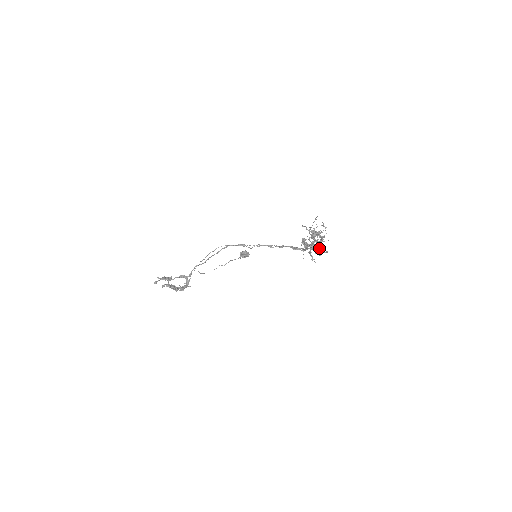
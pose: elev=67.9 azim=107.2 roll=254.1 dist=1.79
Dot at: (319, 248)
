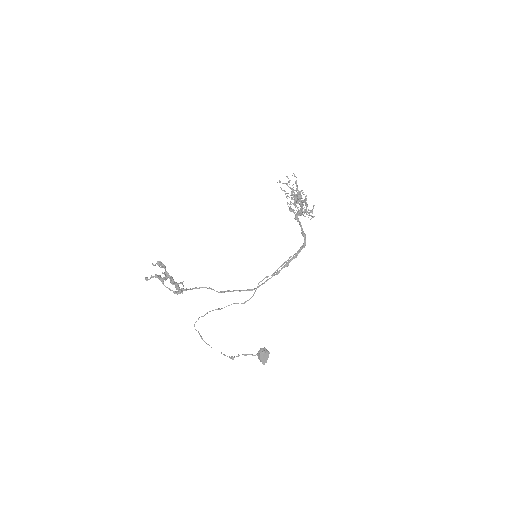
Dot at: (295, 182)
